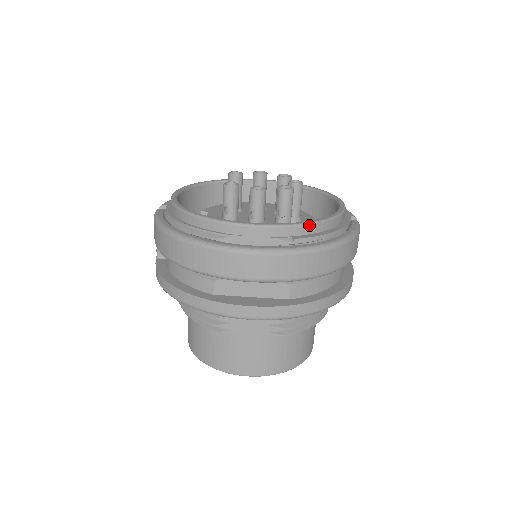
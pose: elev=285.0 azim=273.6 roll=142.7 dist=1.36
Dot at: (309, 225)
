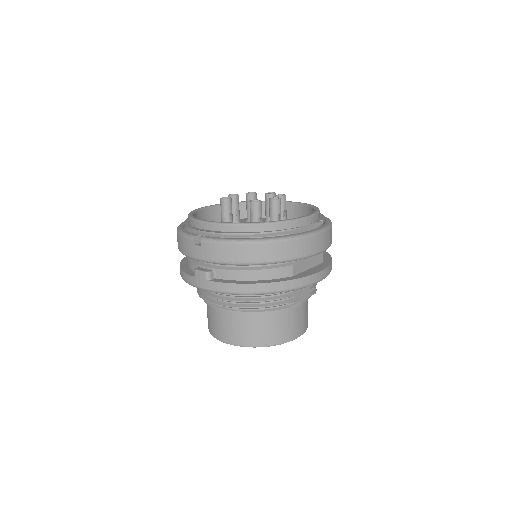
Dot at: (319, 211)
